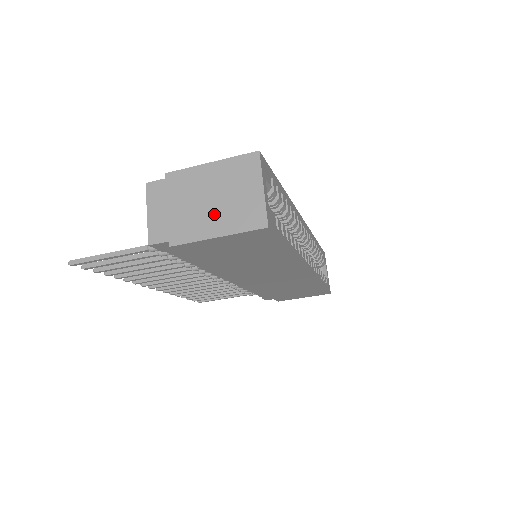
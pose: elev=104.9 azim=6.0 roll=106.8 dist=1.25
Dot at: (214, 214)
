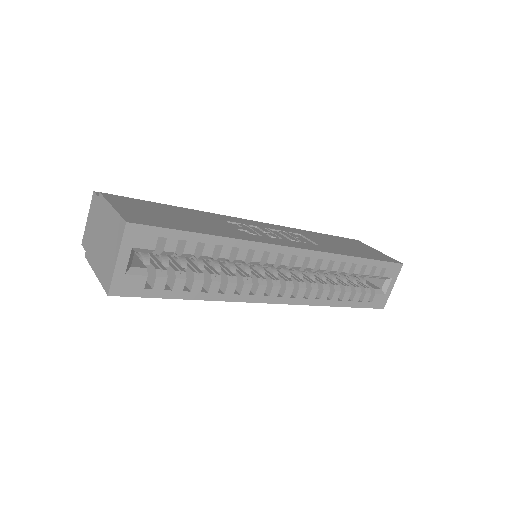
Dot at: (100, 254)
